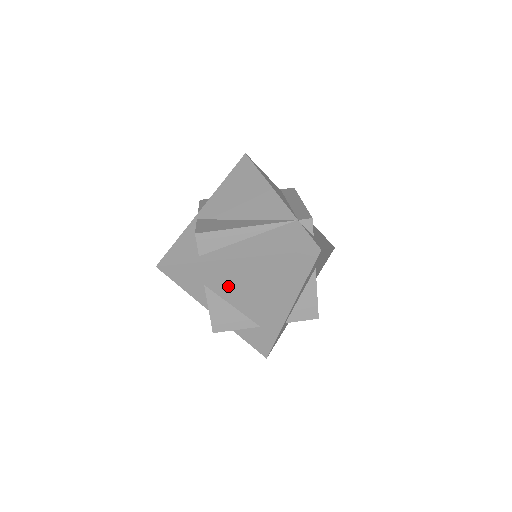
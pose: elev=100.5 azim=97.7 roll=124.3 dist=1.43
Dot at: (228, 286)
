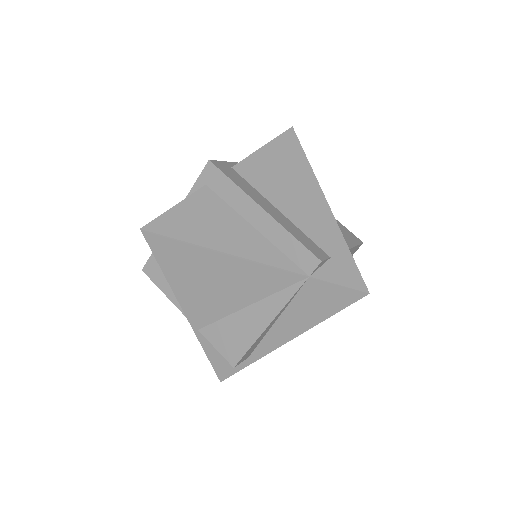
Dot at: occluded
